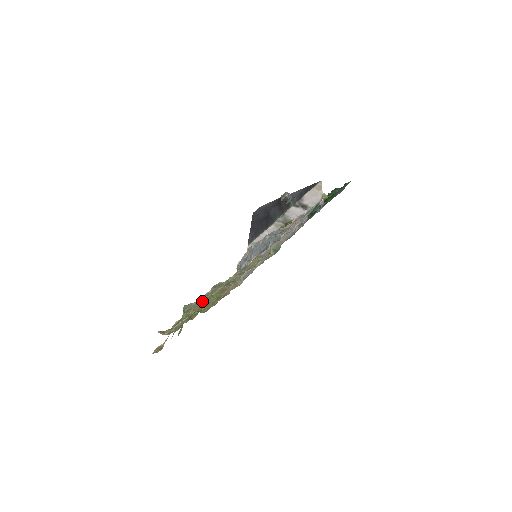
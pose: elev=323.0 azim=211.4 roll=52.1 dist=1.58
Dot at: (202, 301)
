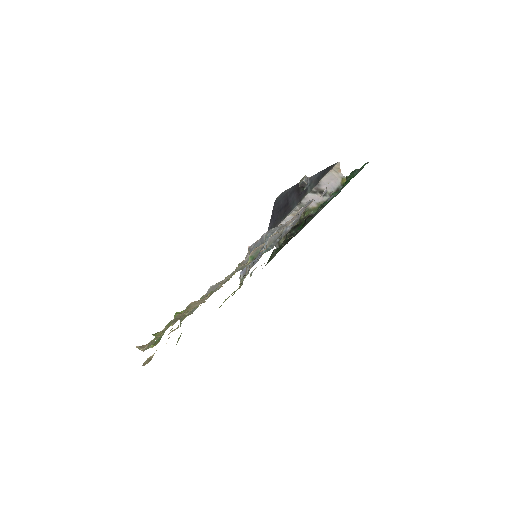
Dot at: (186, 312)
